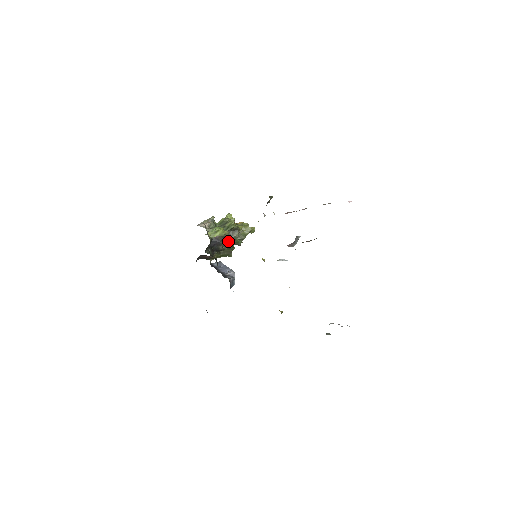
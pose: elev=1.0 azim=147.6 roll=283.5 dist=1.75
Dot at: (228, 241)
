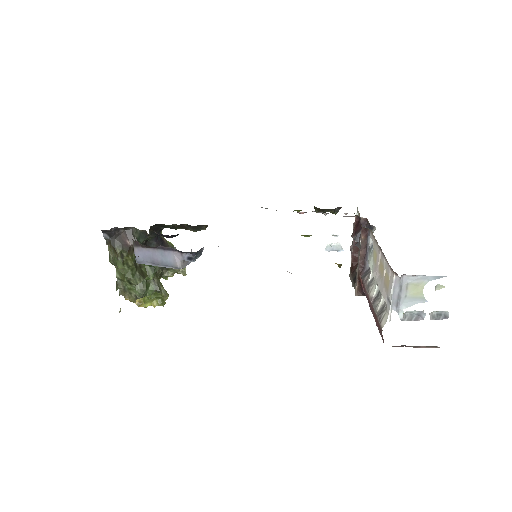
Dot at: occluded
